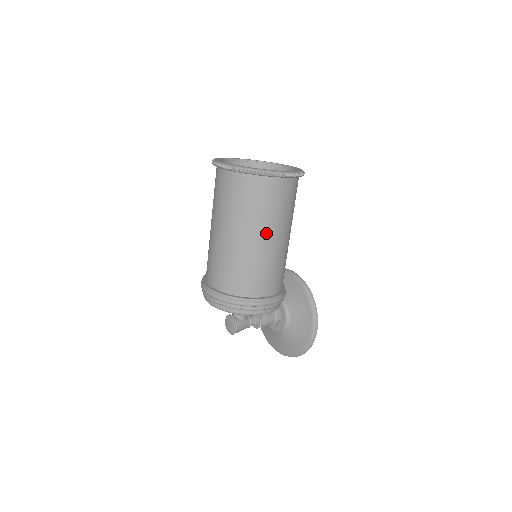
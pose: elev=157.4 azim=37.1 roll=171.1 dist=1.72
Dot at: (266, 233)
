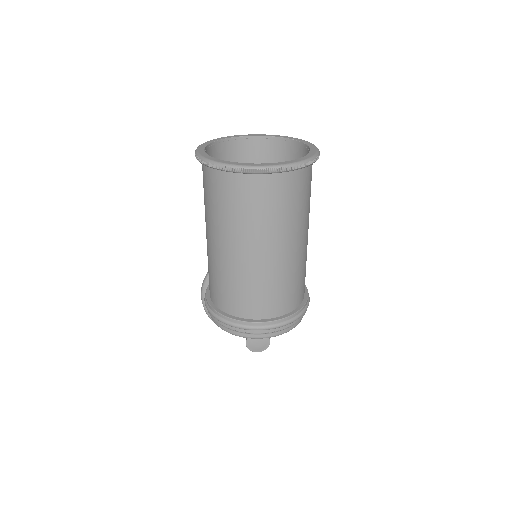
Dot at: (308, 226)
